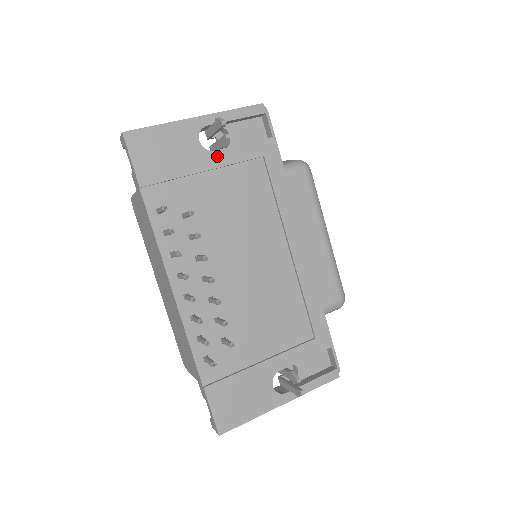
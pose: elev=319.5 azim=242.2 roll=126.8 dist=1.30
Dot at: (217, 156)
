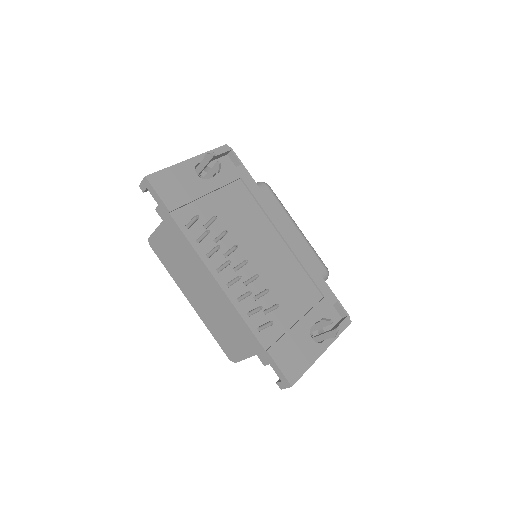
Dot at: (212, 182)
